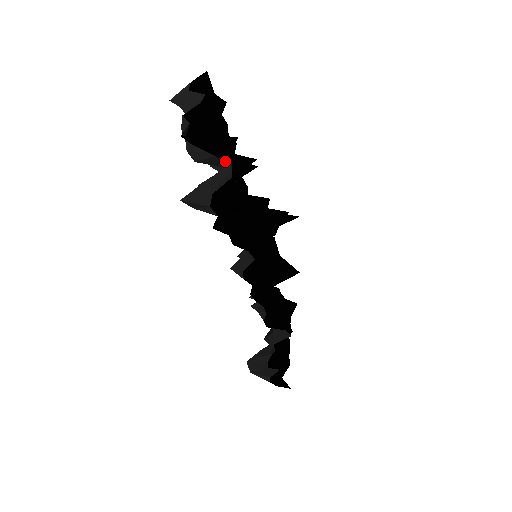
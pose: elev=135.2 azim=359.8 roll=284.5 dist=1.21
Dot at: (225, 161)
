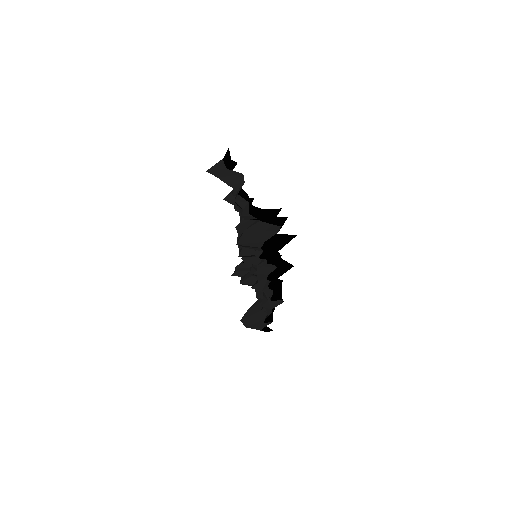
Dot at: occluded
